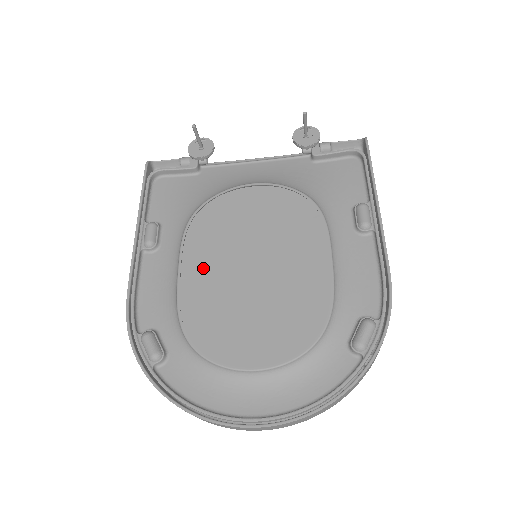
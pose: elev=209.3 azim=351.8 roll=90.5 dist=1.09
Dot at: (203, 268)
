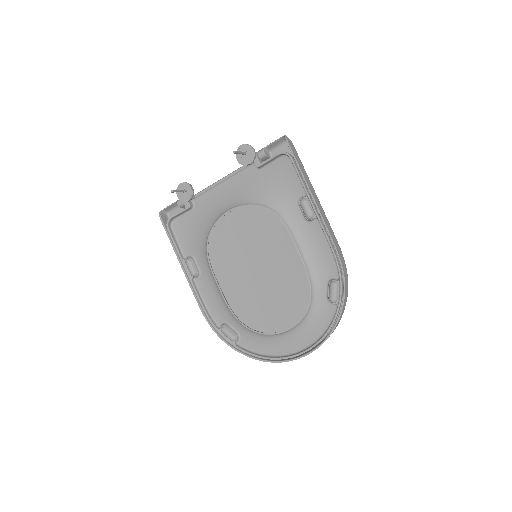
Dot at: (231, 272)
